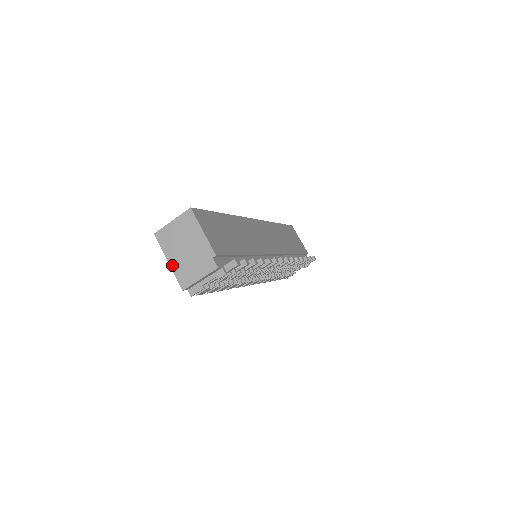
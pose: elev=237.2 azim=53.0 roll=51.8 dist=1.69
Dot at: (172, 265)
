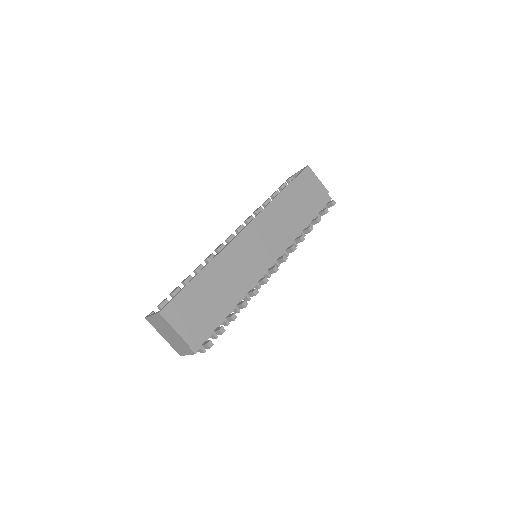
Dot at: (166, 340)
